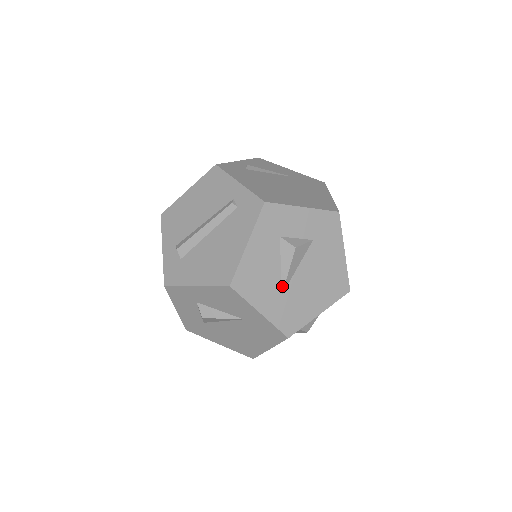
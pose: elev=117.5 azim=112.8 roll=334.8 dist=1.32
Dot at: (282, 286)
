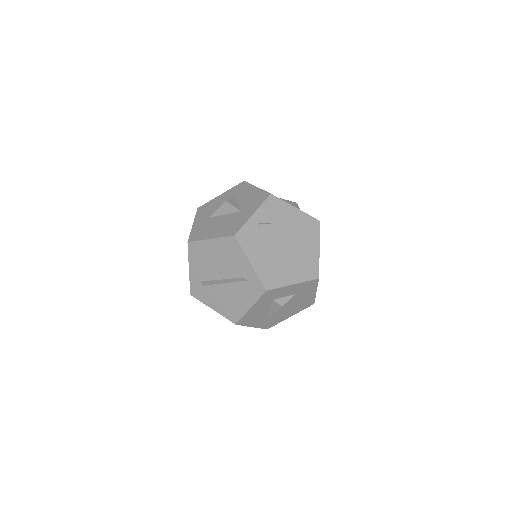
Dot at: (269, 315)
